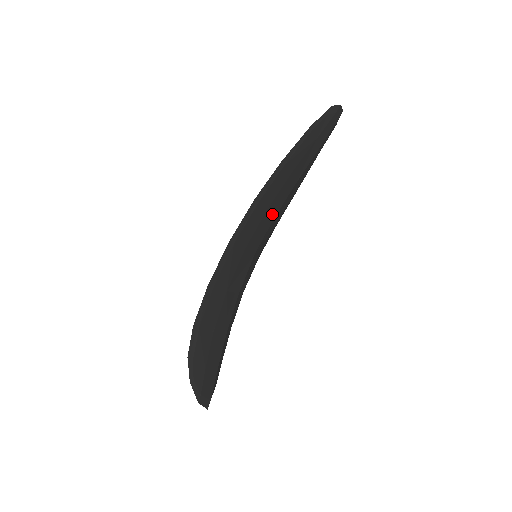
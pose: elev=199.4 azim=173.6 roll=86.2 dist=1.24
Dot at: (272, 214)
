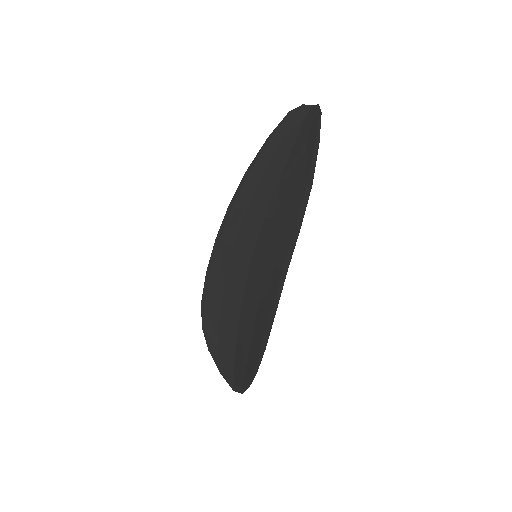
Dot at: (273, 218)
